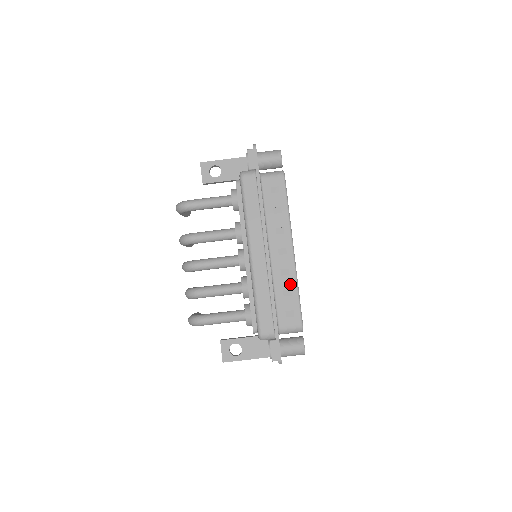
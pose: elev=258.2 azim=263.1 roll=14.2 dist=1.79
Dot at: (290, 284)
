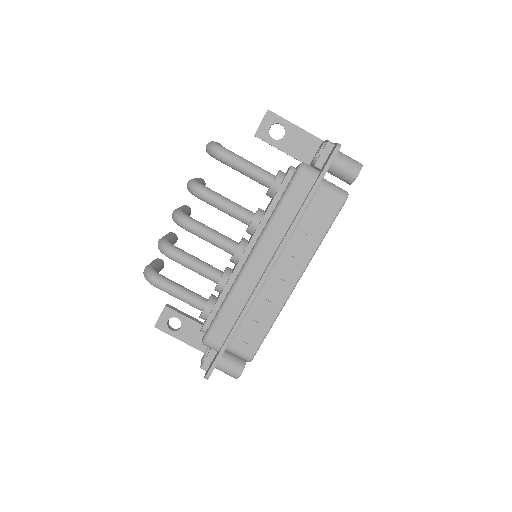
Dot at: (269, 313)
